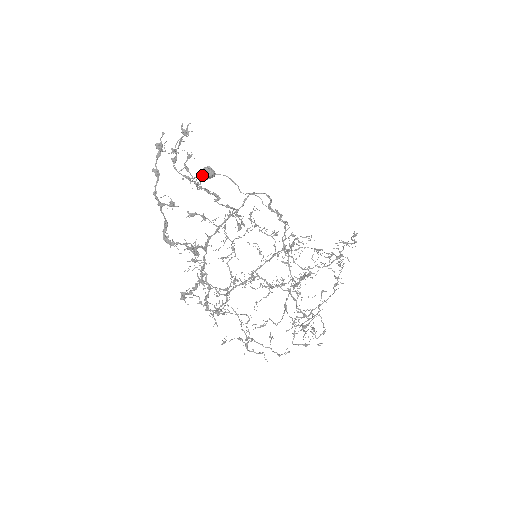
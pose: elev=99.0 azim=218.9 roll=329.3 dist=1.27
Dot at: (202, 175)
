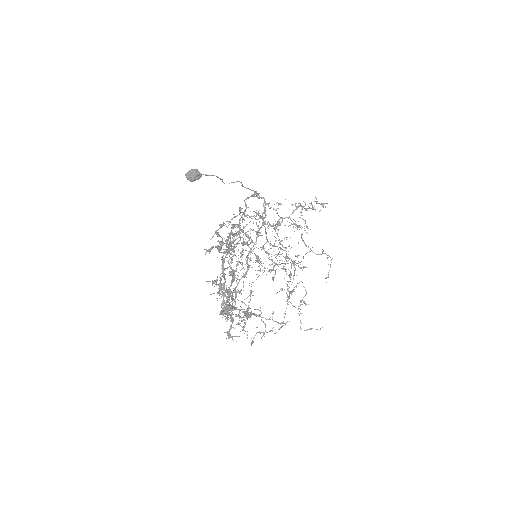
Dot at: (189, 180)
